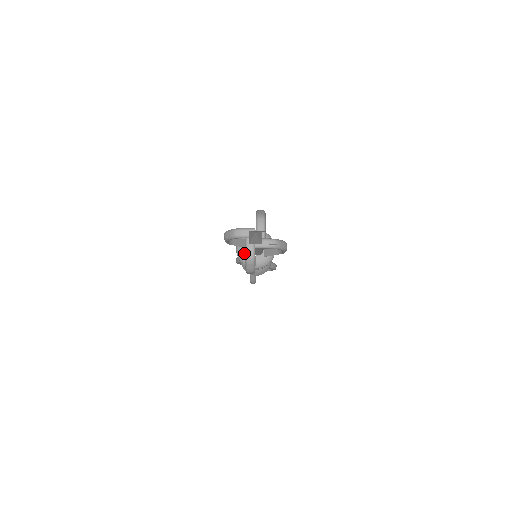
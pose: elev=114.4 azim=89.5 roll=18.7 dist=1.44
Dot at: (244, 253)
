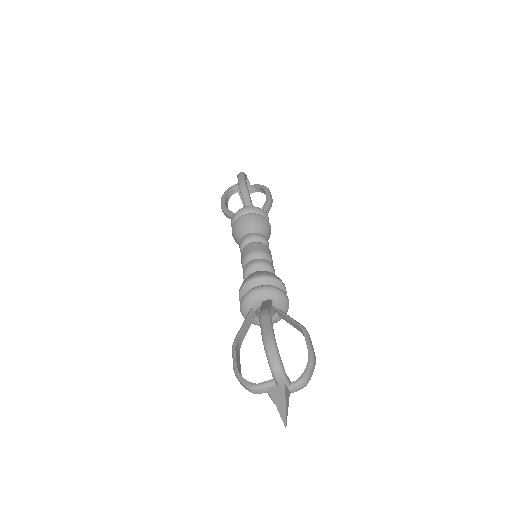
Dot at: (254, 321)
